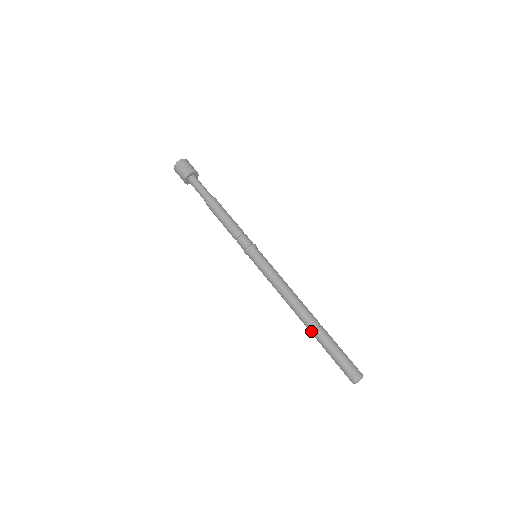
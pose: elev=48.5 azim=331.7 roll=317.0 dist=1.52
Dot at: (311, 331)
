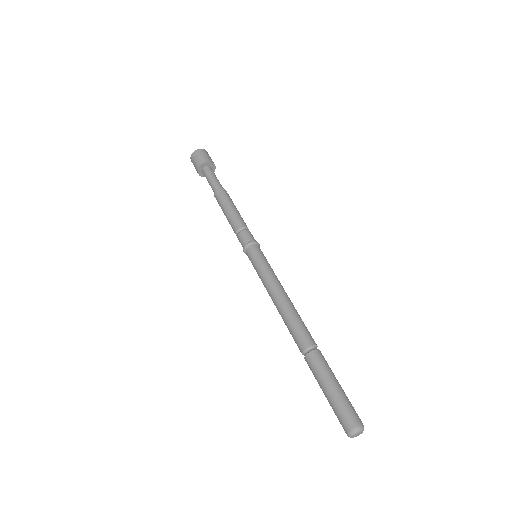
Dot at: occluded
